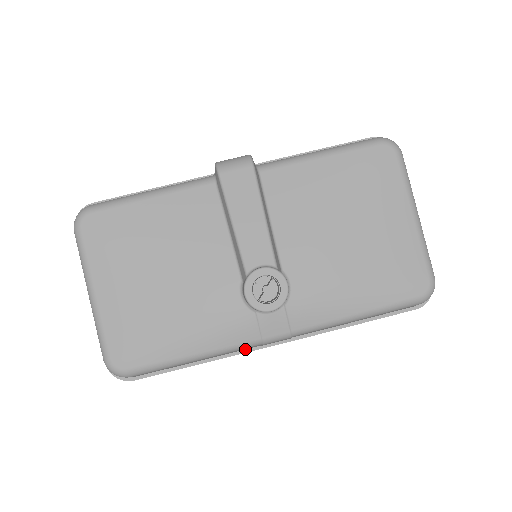
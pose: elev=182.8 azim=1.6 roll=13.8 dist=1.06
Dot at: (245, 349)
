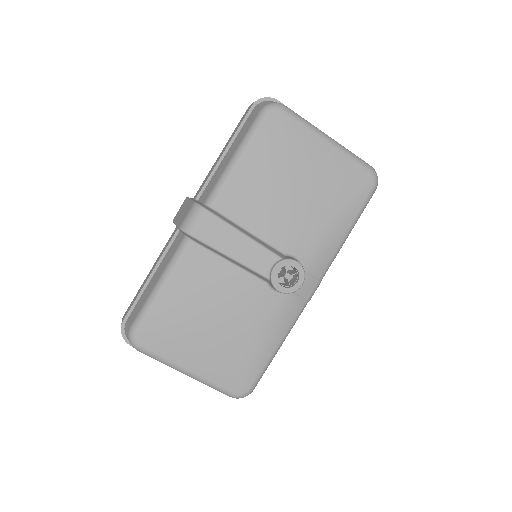
Dot at: occluded
